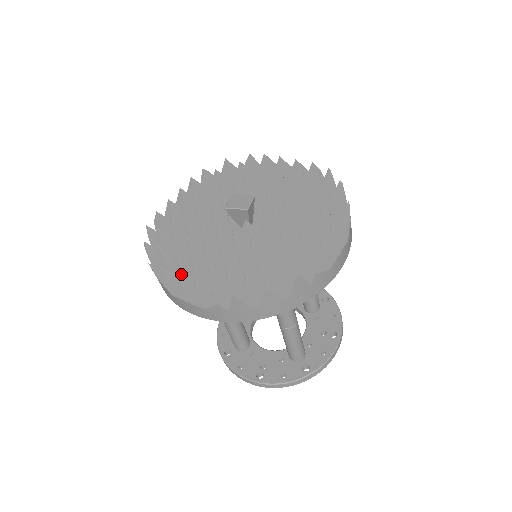
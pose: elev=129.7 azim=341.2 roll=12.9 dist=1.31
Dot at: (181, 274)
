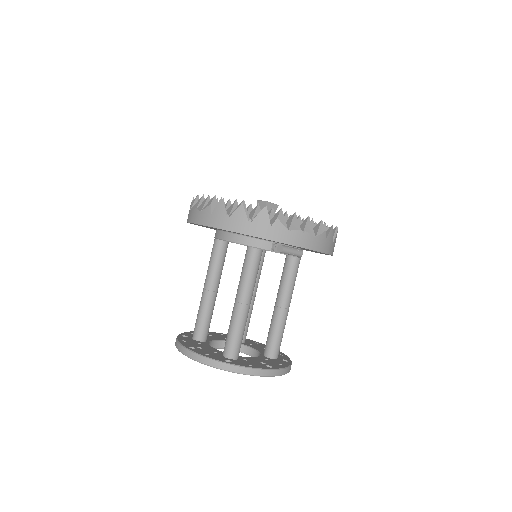
Dot at: occluded
